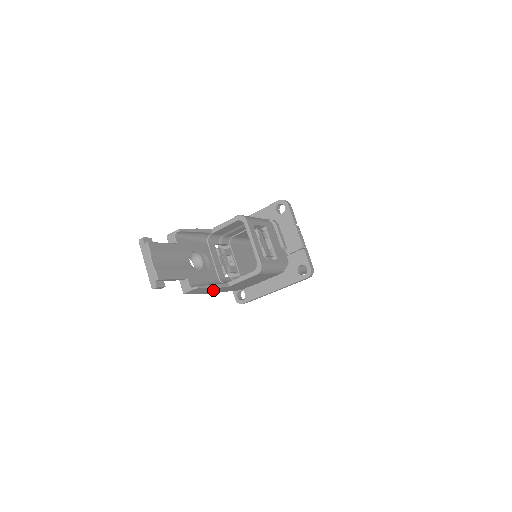
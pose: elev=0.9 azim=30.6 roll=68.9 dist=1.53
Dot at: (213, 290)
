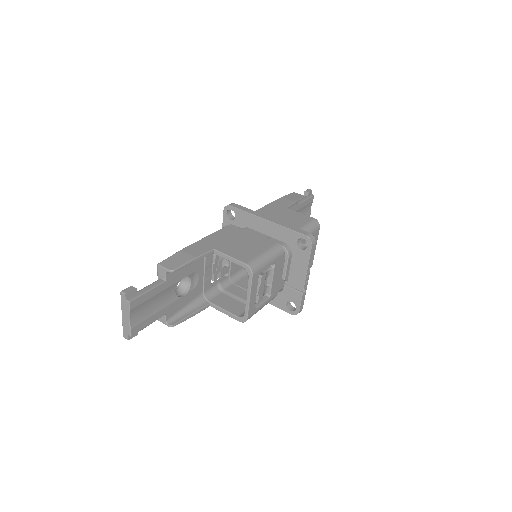
Dot at: occluded
